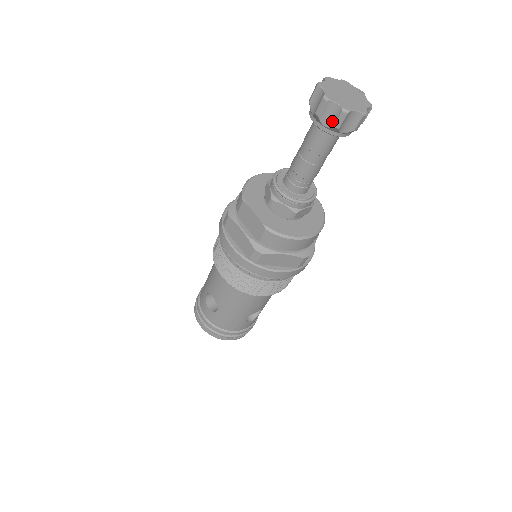
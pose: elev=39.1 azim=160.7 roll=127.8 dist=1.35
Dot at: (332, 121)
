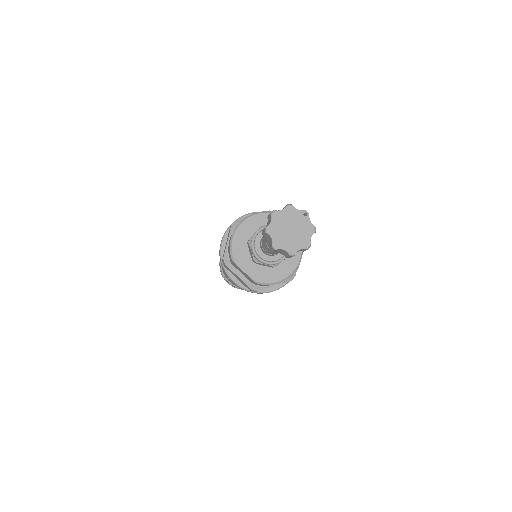
Dot at: (284, 254)
